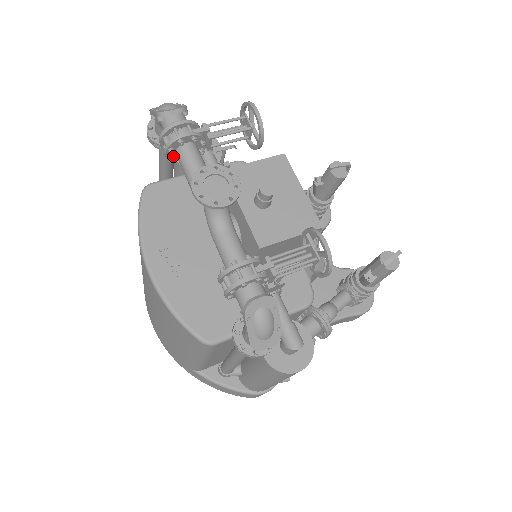
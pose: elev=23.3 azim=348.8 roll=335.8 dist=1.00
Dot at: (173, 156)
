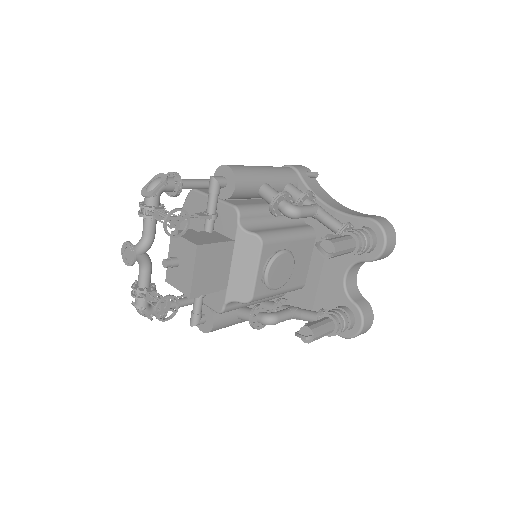
Dot at: occluded
